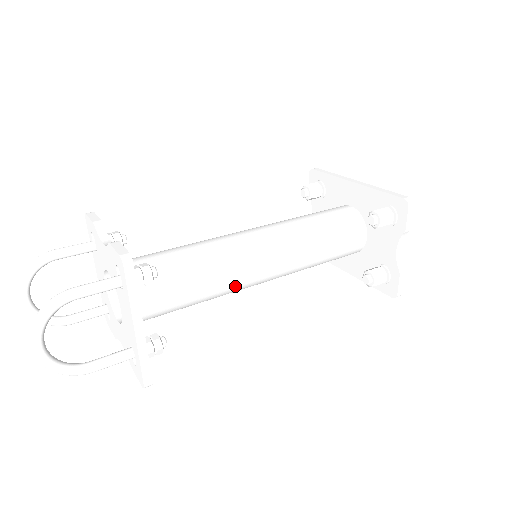
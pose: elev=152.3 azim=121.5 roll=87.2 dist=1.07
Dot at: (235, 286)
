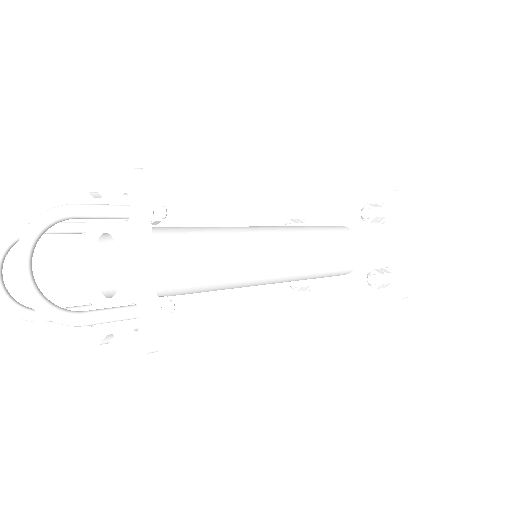
Dot at: (242, 269)
